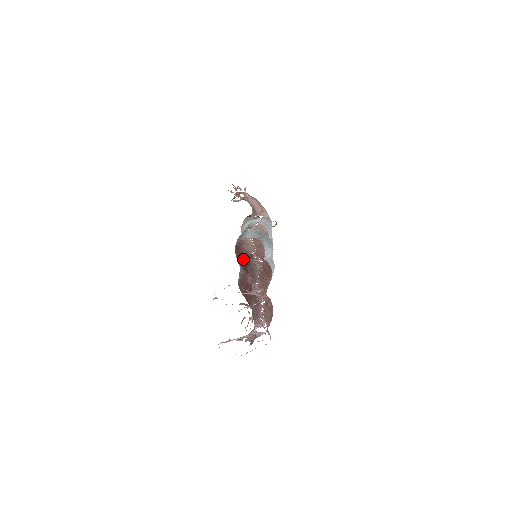
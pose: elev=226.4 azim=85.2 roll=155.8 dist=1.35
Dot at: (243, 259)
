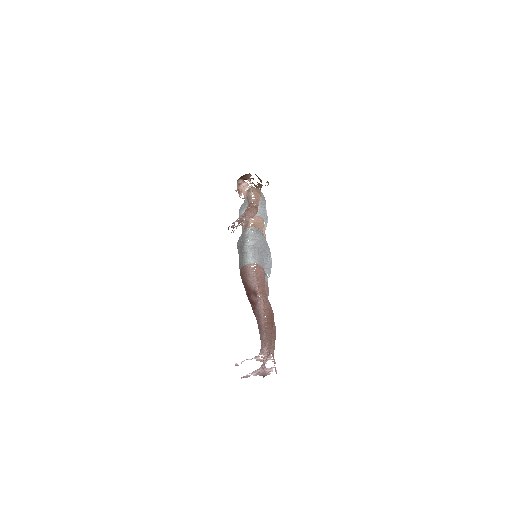
Dot at: (249, 294)
